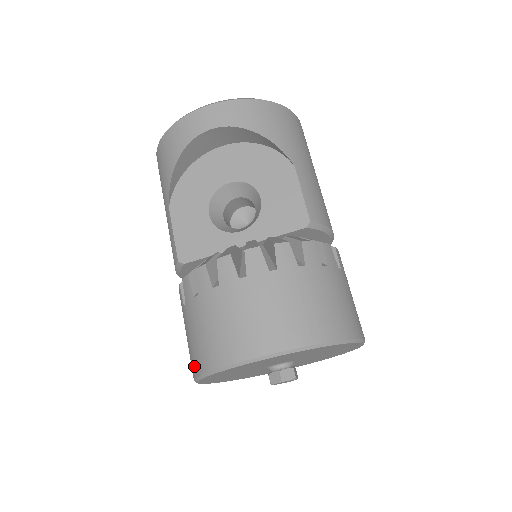
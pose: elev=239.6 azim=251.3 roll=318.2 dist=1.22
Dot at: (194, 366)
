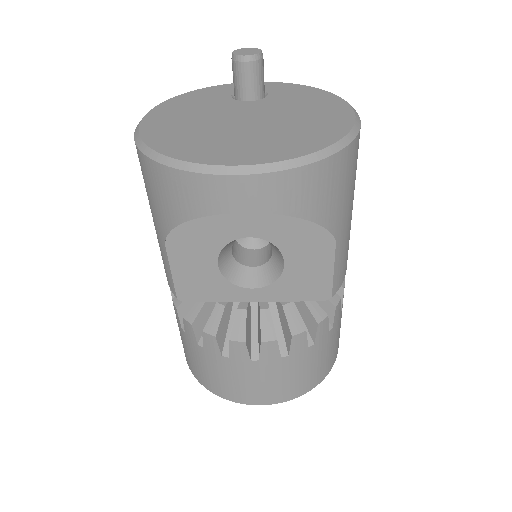
Dot at: (191, 368)
